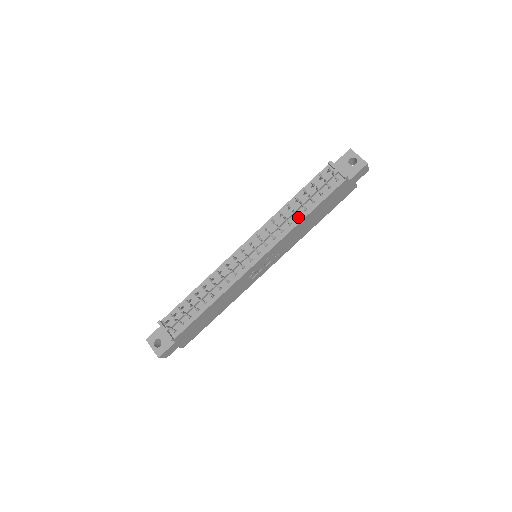
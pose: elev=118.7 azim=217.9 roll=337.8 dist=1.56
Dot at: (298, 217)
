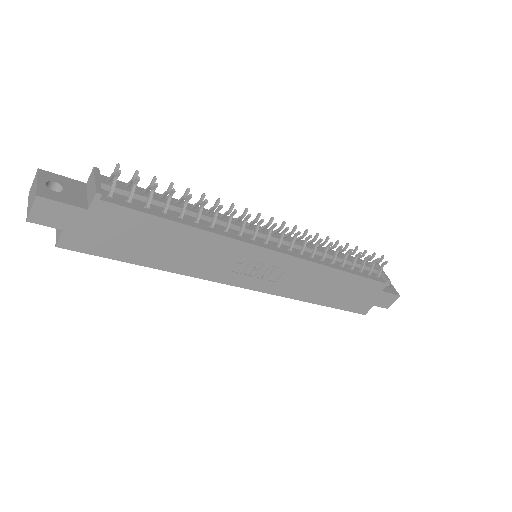
Dot at: (333, 263)
